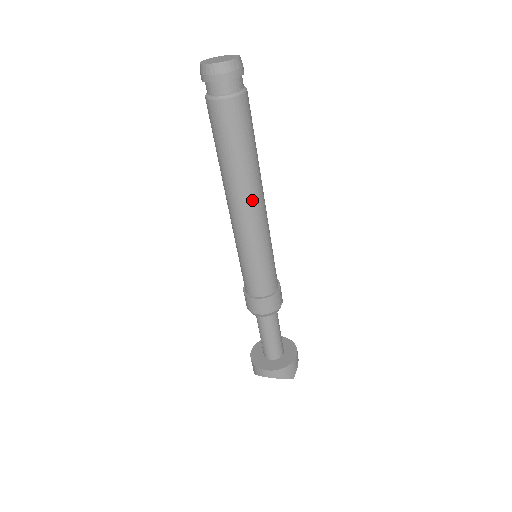
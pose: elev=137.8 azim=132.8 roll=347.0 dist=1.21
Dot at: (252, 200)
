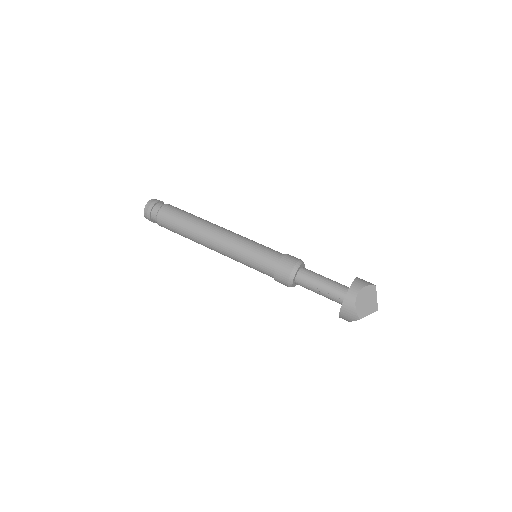
Dot at: (216, 227)
